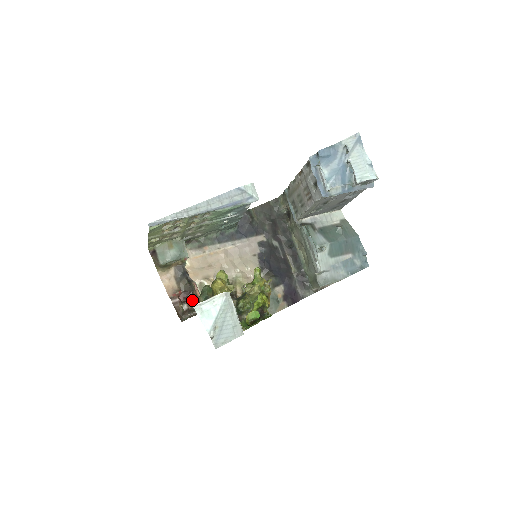
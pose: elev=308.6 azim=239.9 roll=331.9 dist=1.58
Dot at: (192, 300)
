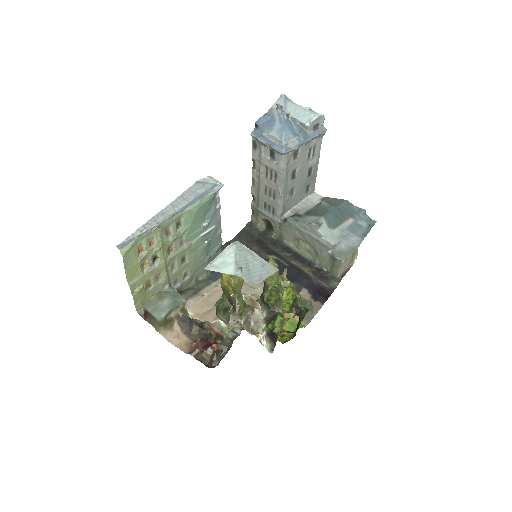
Dot at: (214, 342)
